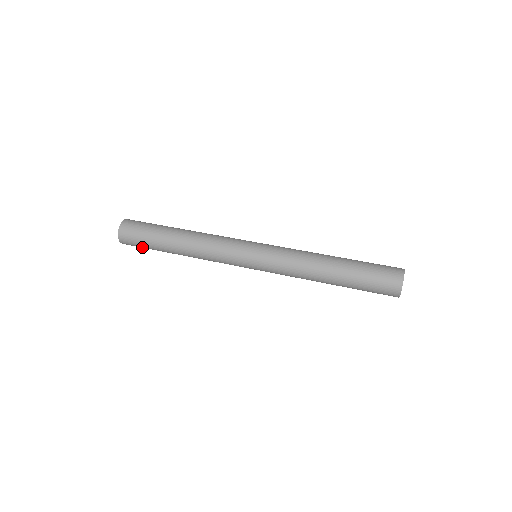
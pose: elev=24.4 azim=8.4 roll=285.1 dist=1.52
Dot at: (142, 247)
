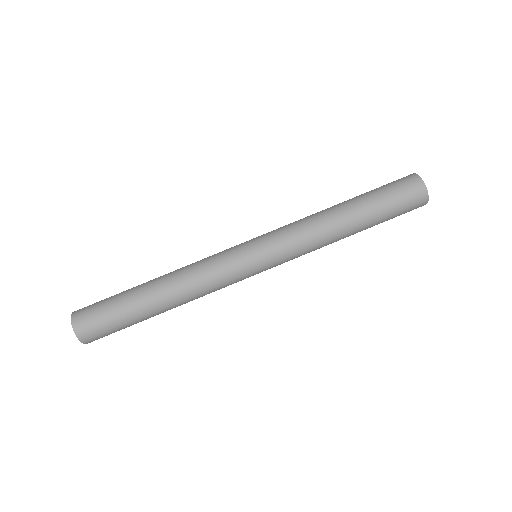
Dot at: (109, 327)
